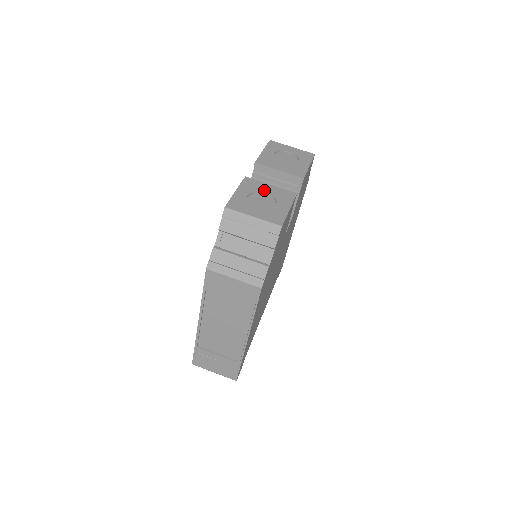
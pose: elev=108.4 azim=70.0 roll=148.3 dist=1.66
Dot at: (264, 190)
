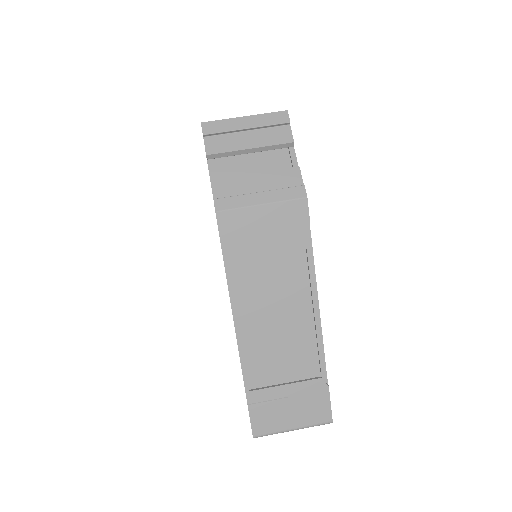
Dot at: occluded
